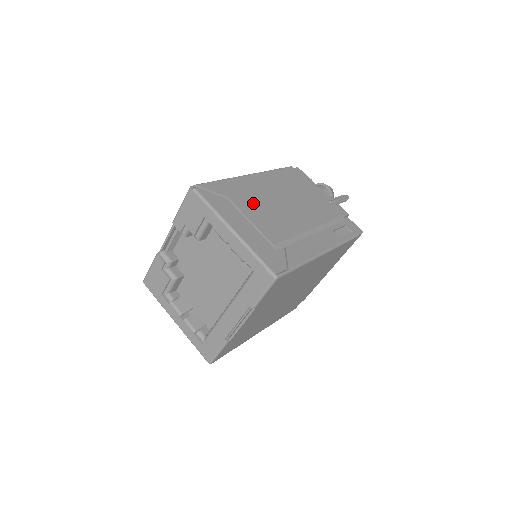
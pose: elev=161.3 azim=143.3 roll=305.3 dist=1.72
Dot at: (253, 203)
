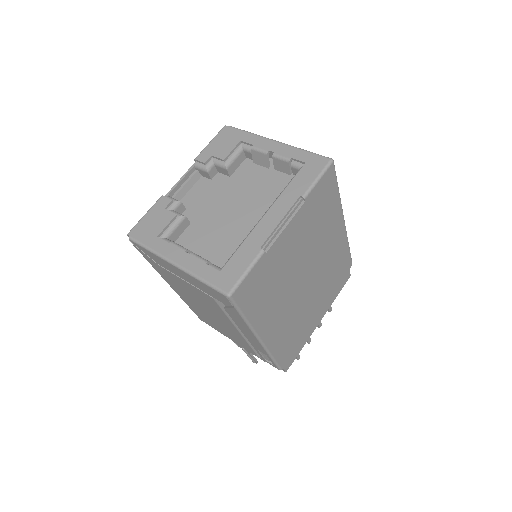
Dot at: occluded
